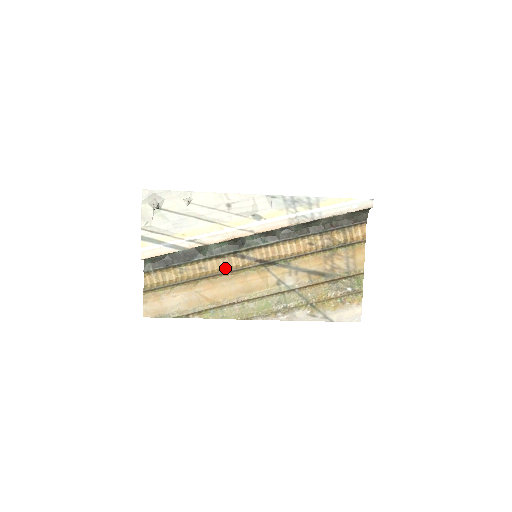
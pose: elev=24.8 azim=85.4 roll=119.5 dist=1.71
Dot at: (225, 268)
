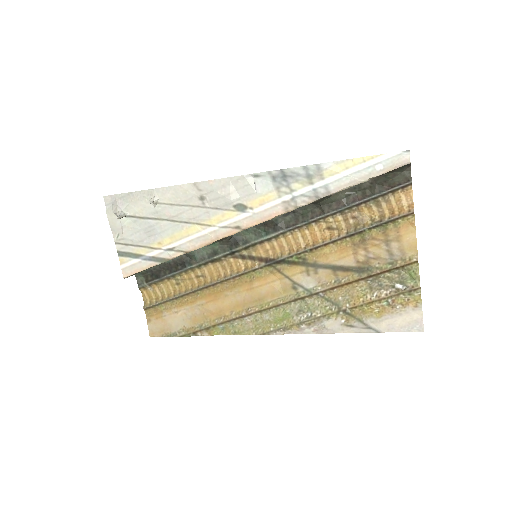
Dot at: (225, 273)
